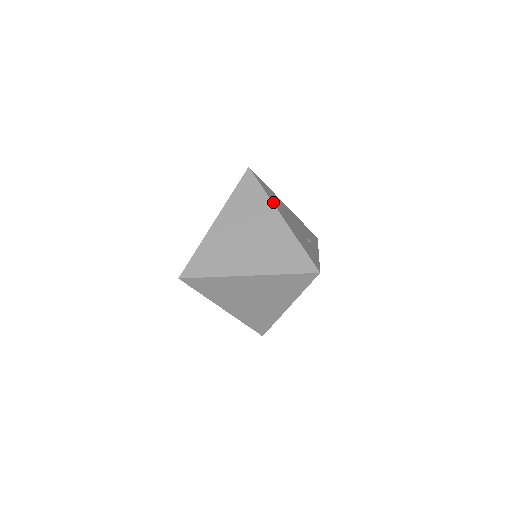
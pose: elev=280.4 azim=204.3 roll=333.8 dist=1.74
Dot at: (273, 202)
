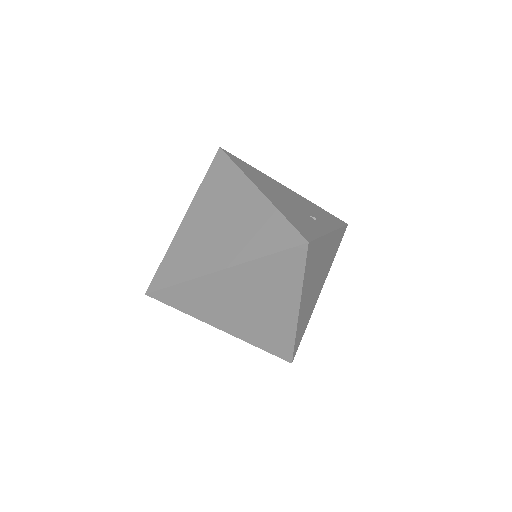
Dot at: (248, 176)
